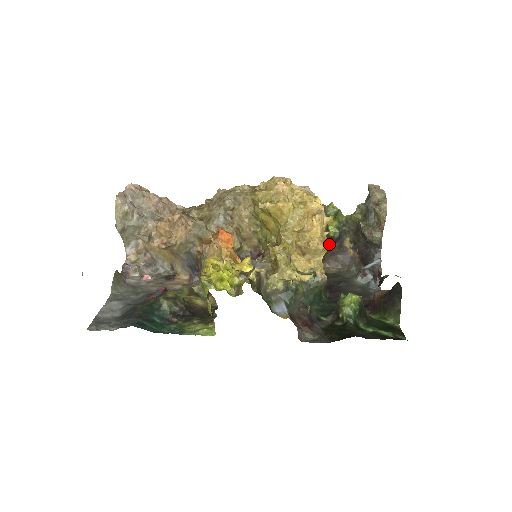
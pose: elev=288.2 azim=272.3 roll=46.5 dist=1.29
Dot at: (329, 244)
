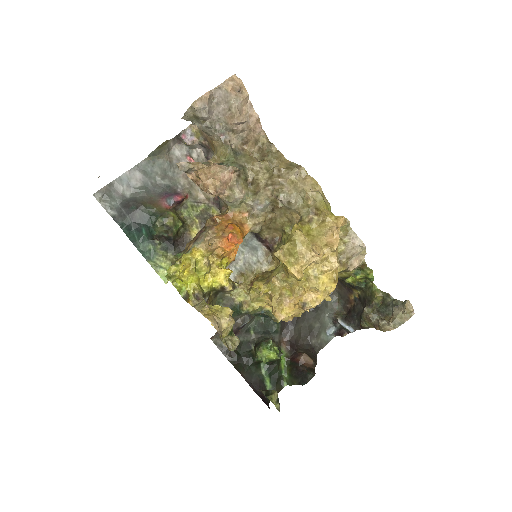
Dot at: occluded
